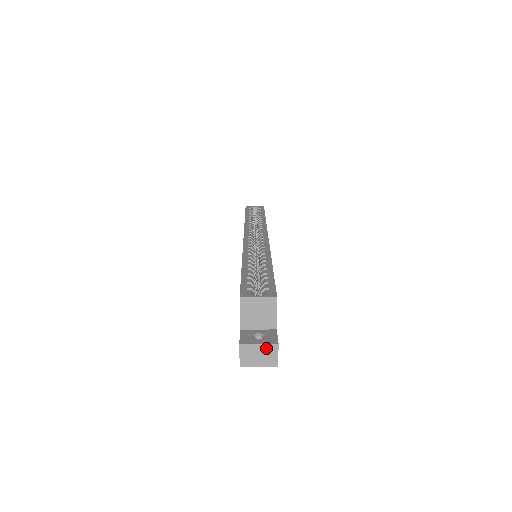
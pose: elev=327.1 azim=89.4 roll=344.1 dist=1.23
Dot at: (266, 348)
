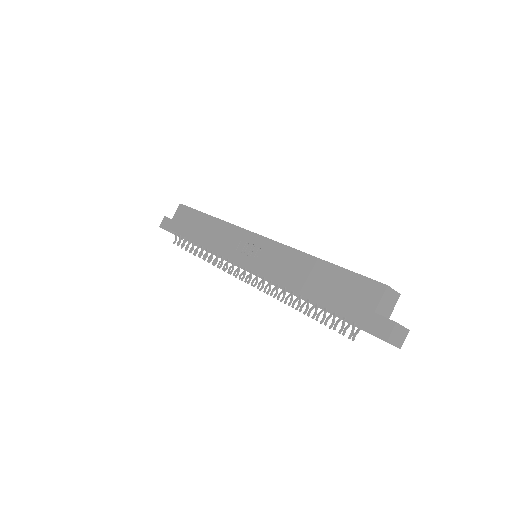
Dot at: (404, 331)
